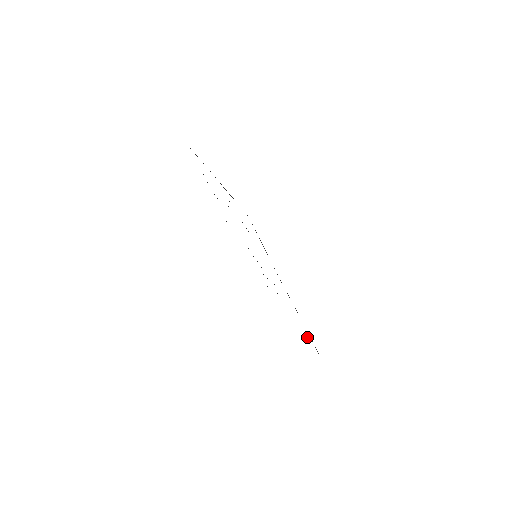
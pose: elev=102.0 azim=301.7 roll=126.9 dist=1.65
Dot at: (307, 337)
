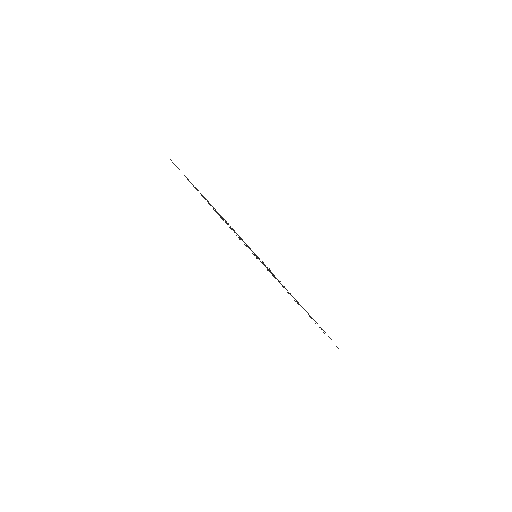
Dot at: occluded
